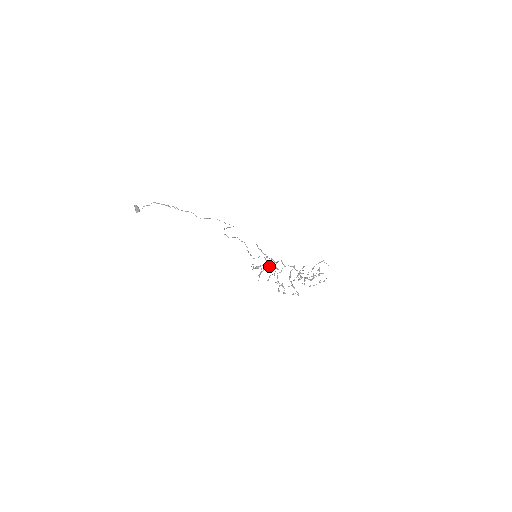
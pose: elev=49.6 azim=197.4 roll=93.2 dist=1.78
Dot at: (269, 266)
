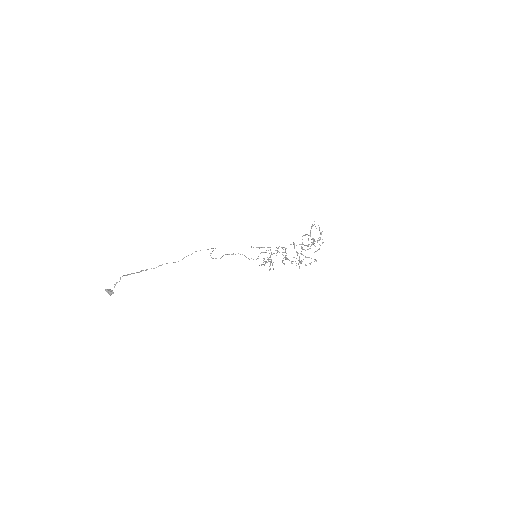
Dot at: occluded
